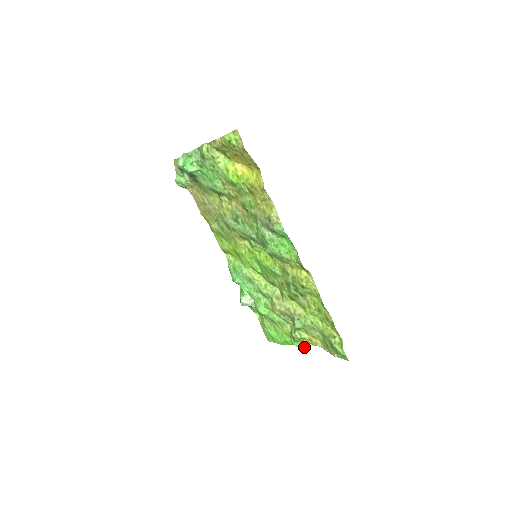
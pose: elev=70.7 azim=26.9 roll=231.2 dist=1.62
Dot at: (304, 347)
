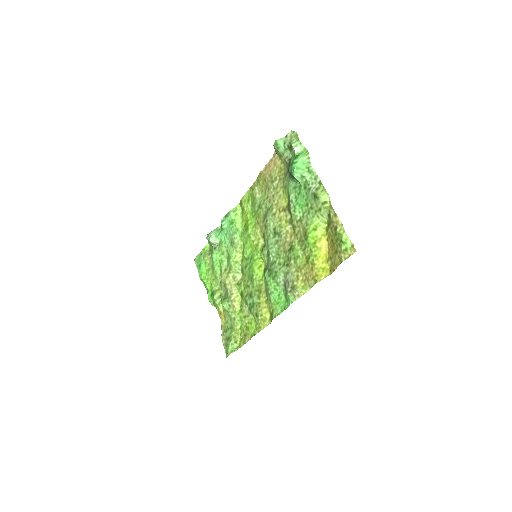
Dot at: (212, 304)
